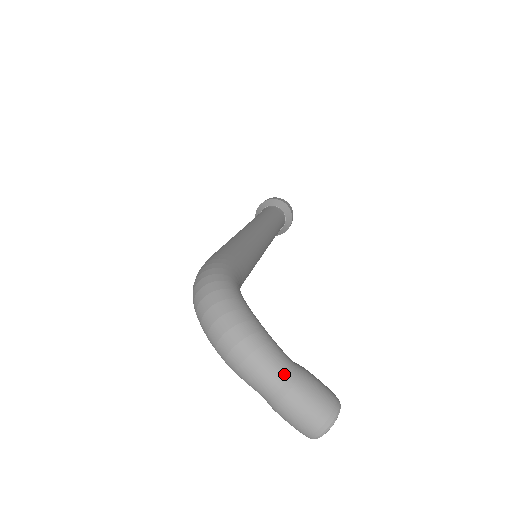
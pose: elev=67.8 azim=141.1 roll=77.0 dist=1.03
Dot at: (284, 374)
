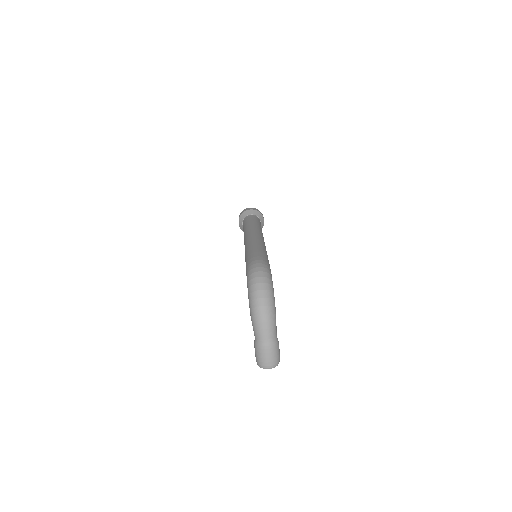
Dot at: (274, 338)
